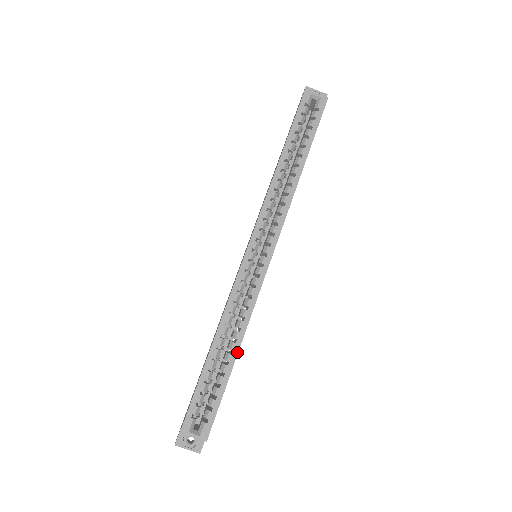
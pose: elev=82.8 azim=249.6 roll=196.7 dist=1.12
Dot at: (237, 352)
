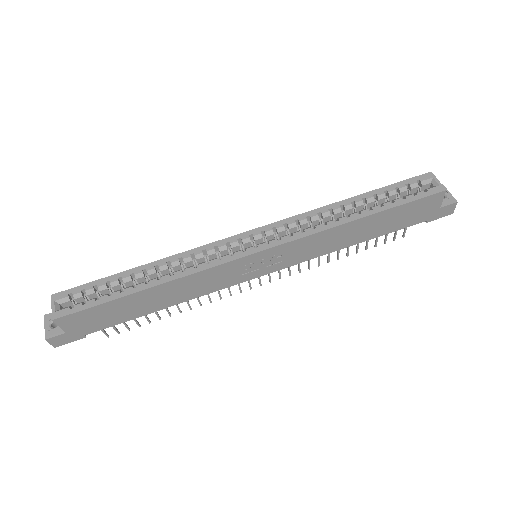
Dot at: (150, 287)
